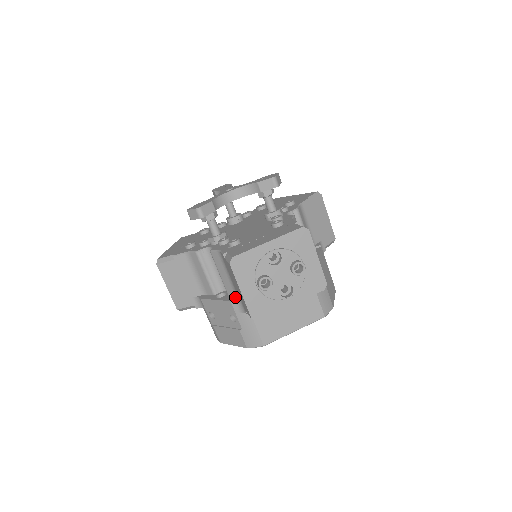
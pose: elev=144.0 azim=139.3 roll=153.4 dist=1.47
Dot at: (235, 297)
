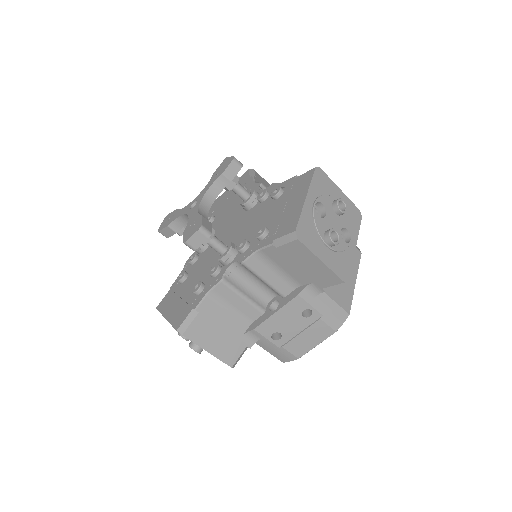
Dot at: (296, 289)
